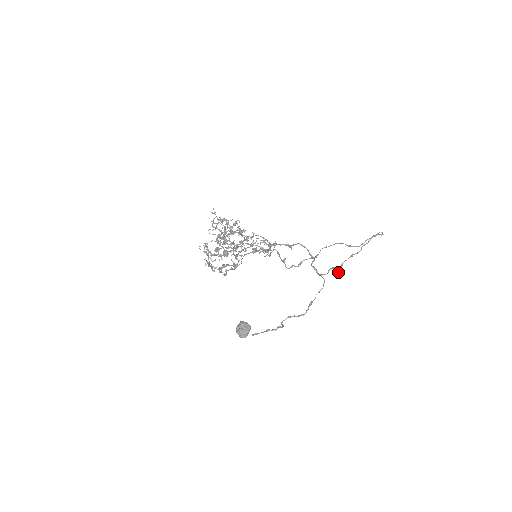
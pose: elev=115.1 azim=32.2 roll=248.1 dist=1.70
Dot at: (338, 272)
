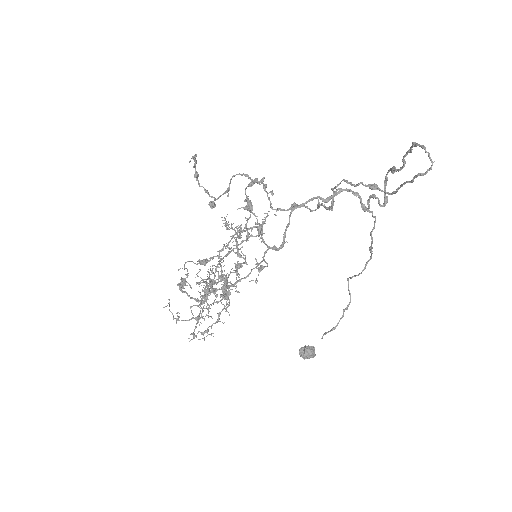
Dot at: (384, 206)
